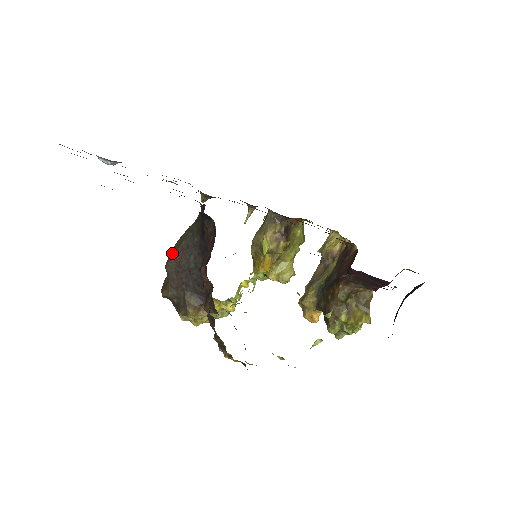
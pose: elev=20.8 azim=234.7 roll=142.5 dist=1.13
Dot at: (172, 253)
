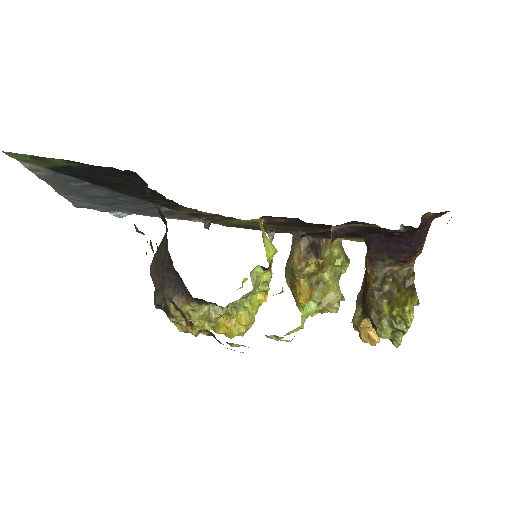
Dot at: (154, 257)
